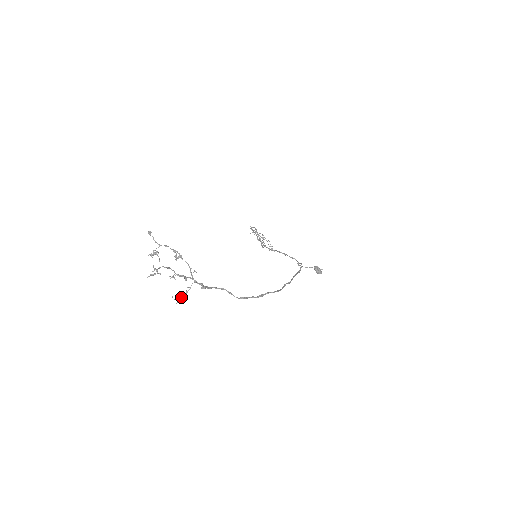
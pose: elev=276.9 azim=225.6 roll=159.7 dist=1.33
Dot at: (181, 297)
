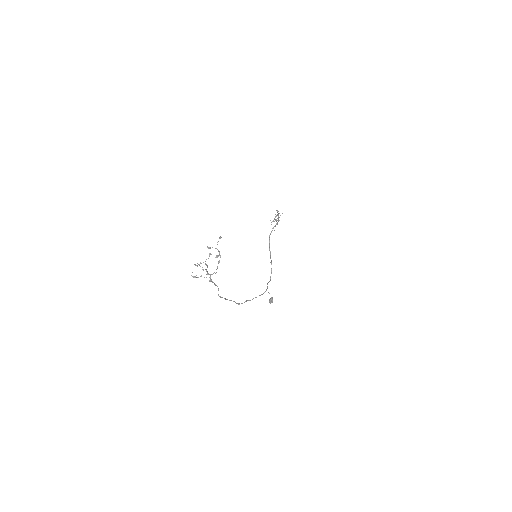
Dot at: occluded
